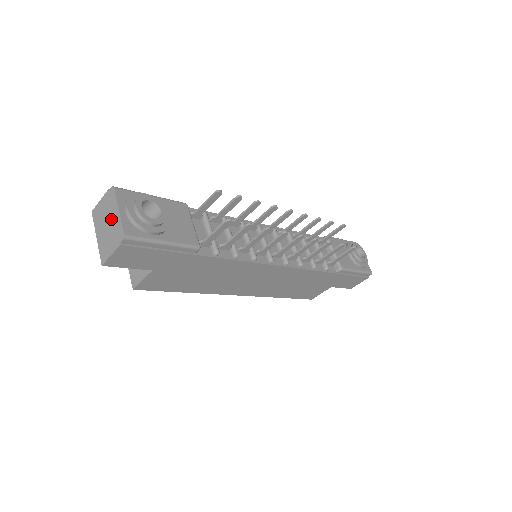
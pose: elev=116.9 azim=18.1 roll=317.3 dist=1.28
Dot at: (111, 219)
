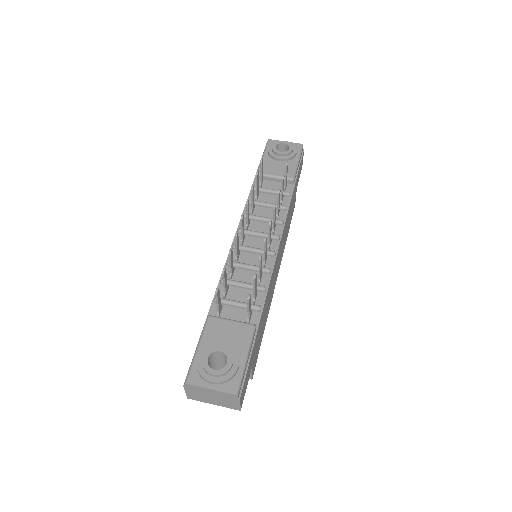
Dot at: (211, 395)
